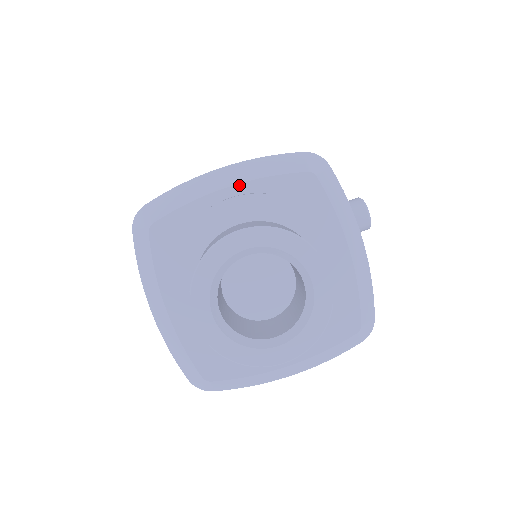
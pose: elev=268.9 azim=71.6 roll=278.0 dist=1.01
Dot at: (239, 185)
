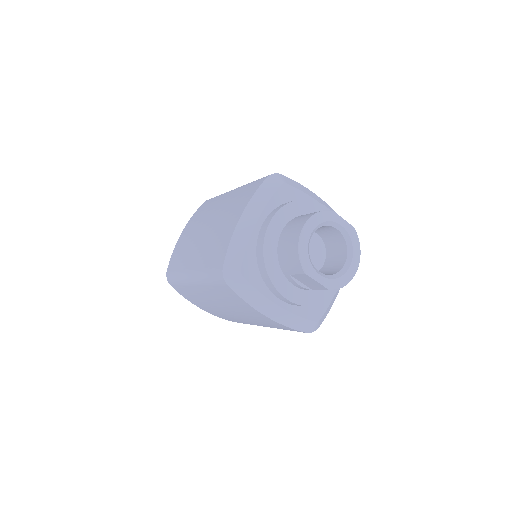
Dot at: (261, 216)
